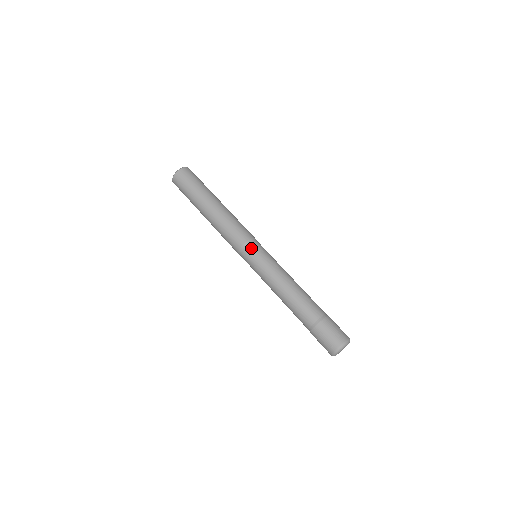
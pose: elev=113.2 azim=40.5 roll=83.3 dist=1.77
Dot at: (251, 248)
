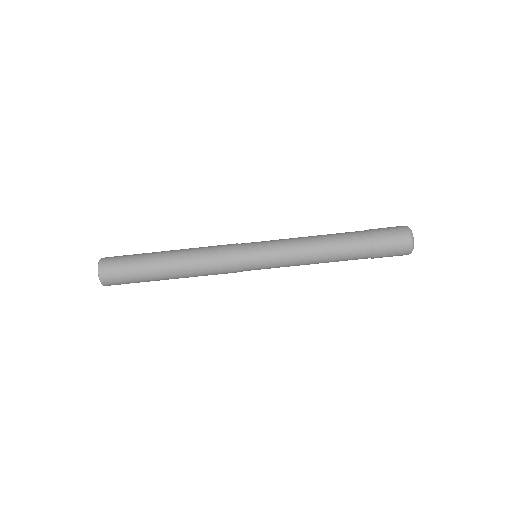
Dot at: (248, 258)
